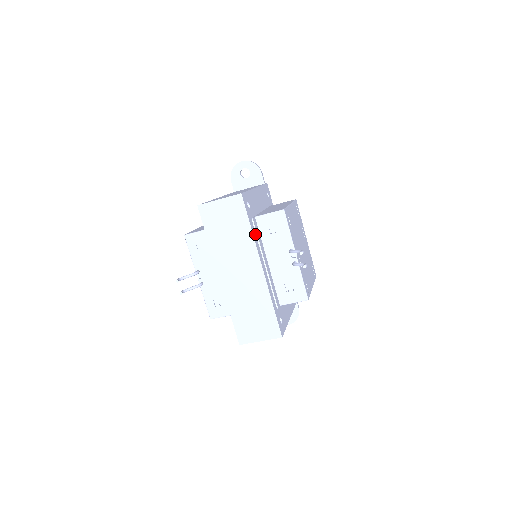
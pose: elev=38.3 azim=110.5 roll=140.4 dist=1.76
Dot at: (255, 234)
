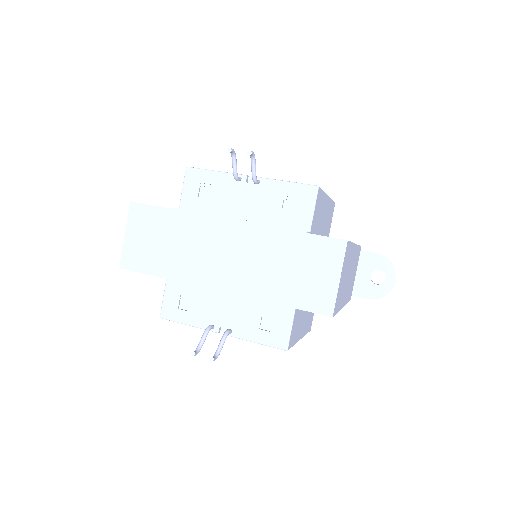
Dot at: occluded
